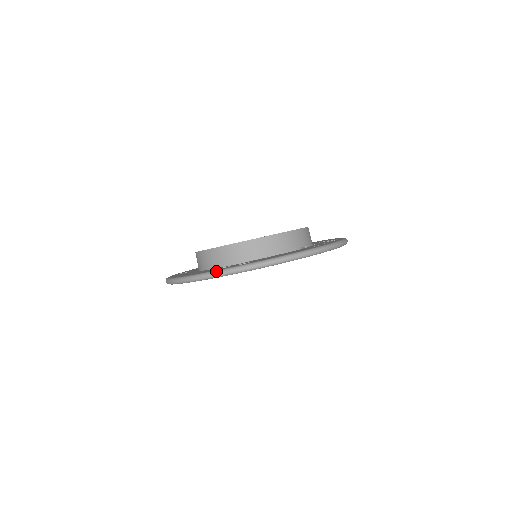
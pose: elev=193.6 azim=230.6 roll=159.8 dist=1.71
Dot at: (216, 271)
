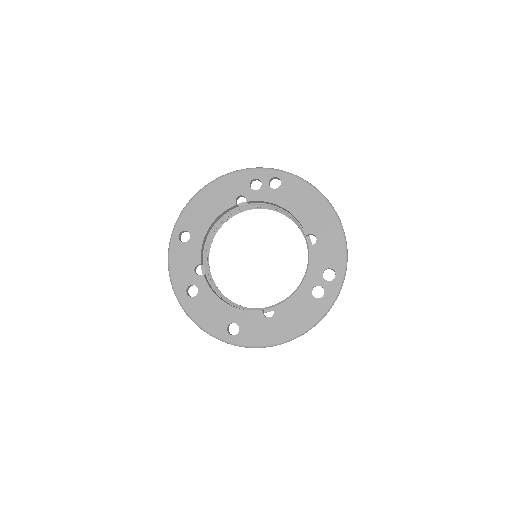
Dot at: occluded
